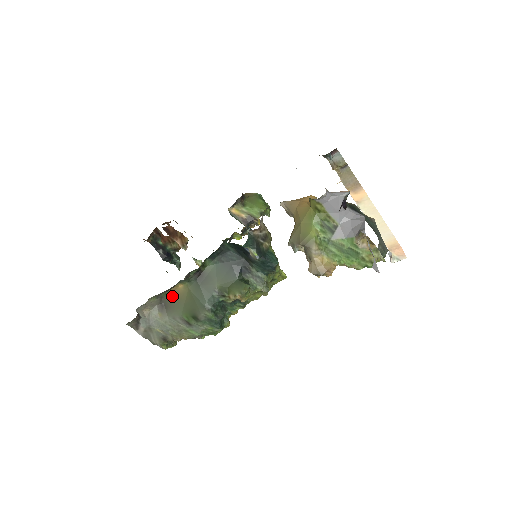
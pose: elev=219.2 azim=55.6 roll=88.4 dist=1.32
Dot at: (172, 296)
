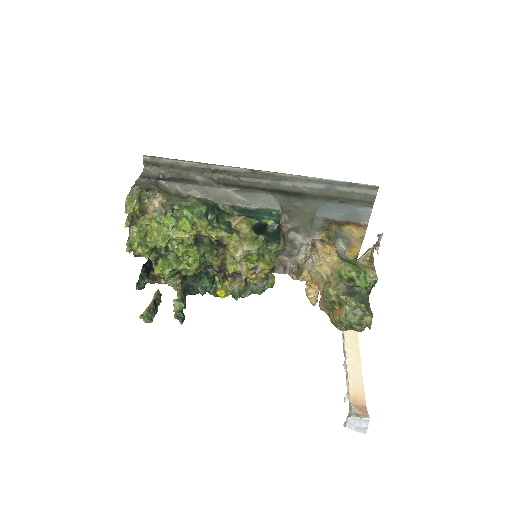
Dot at: occluded
